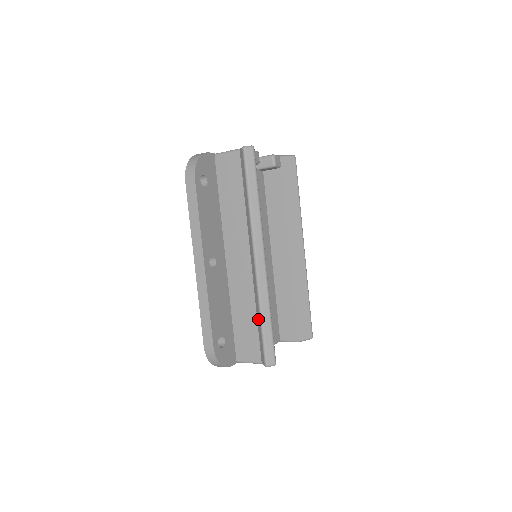
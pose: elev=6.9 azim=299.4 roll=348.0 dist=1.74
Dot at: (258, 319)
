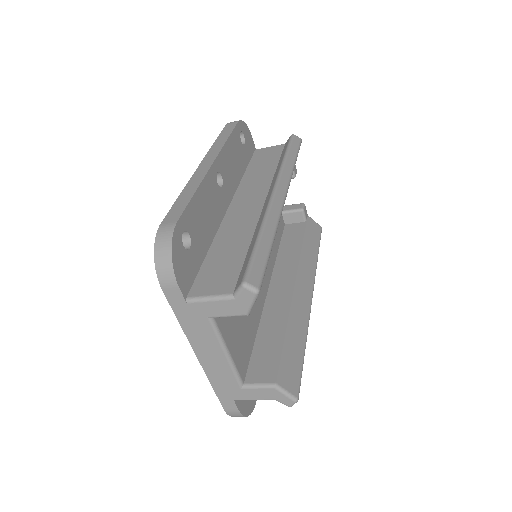
Dot at: (252, 242)
